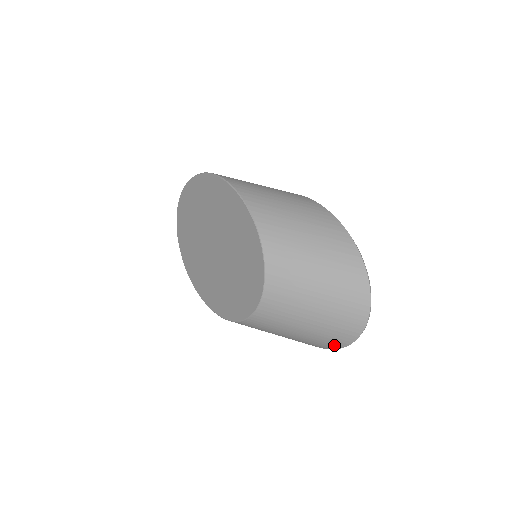
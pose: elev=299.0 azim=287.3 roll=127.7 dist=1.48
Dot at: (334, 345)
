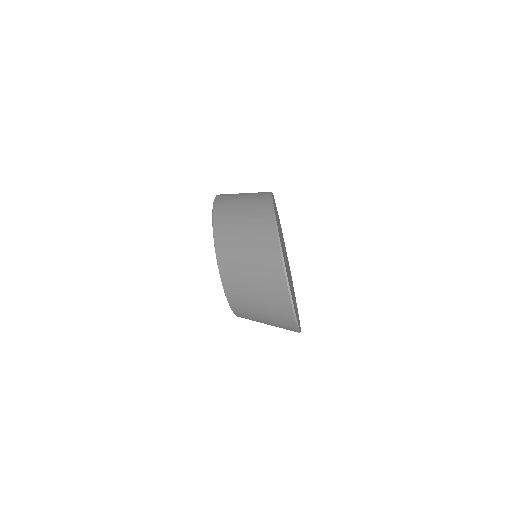
Dot at: (291, 326)
